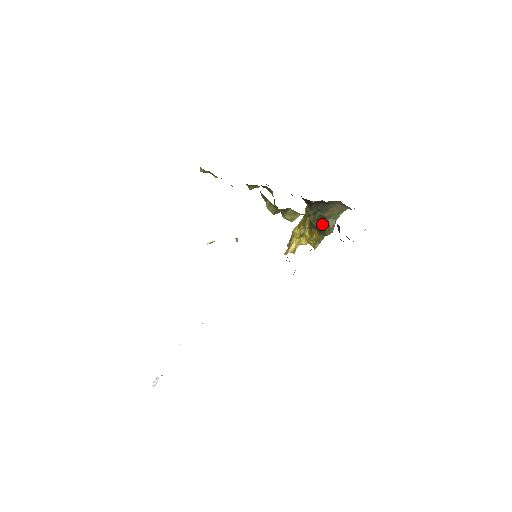
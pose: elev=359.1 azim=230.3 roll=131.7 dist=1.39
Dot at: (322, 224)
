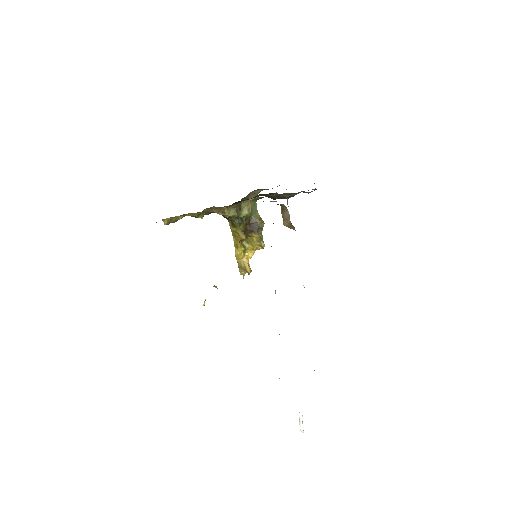
Dot at: (252, 225)
